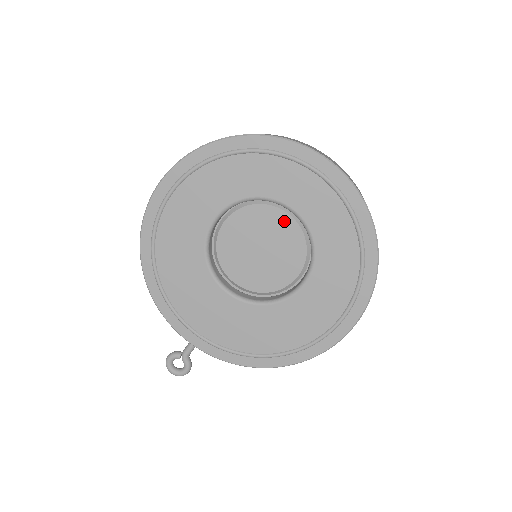
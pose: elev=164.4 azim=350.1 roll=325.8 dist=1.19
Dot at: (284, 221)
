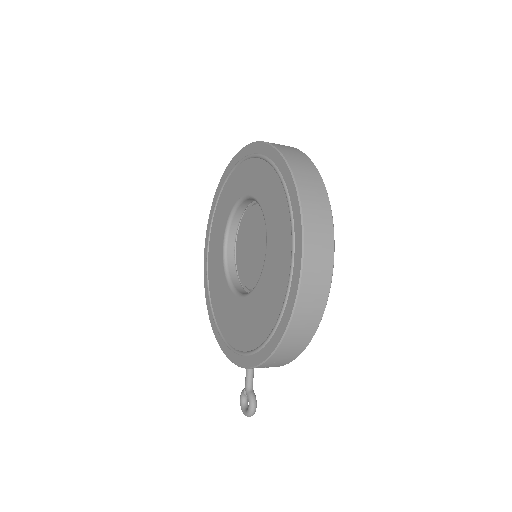
Dot at: (256, 212)
